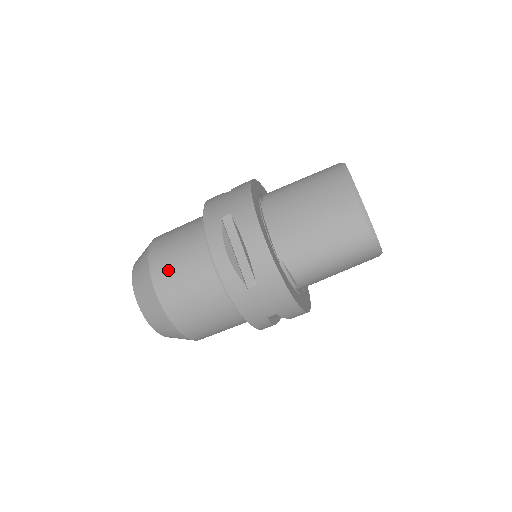
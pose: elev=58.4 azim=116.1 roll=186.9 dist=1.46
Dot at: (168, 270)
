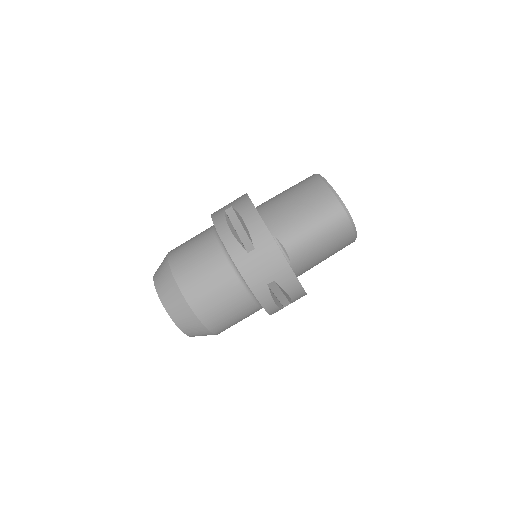
Dot at: (183, 257)
